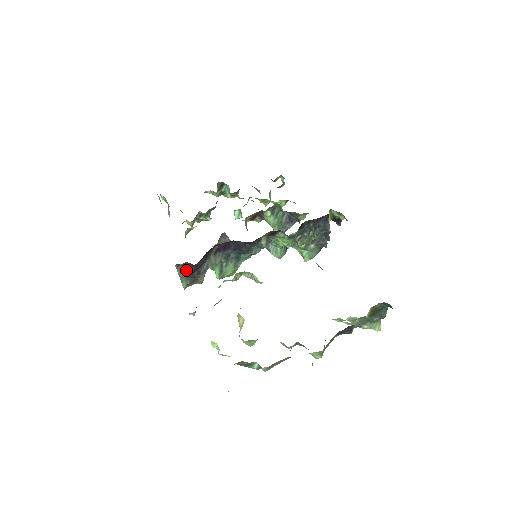
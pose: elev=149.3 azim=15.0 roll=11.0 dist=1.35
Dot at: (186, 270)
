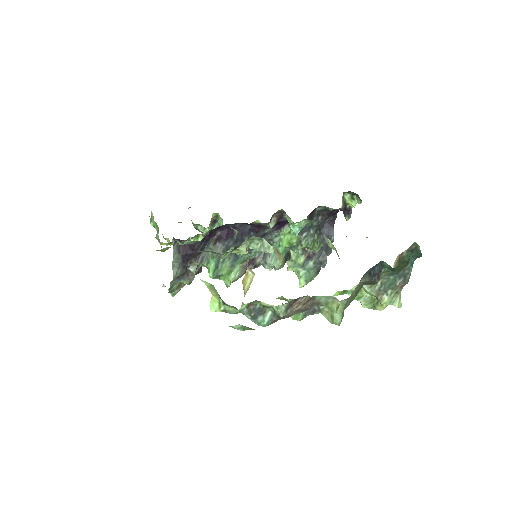
Dot at: (182, 252)
